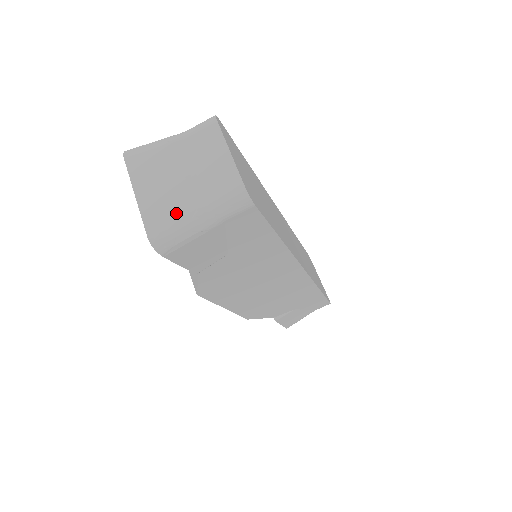
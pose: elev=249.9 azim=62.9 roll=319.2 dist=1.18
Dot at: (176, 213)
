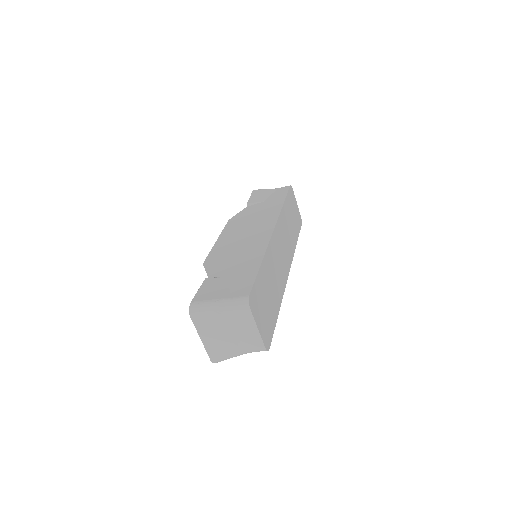
Dot at: (226, 352)
